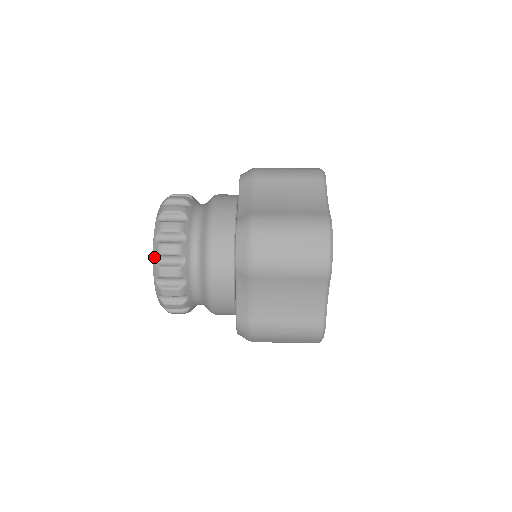
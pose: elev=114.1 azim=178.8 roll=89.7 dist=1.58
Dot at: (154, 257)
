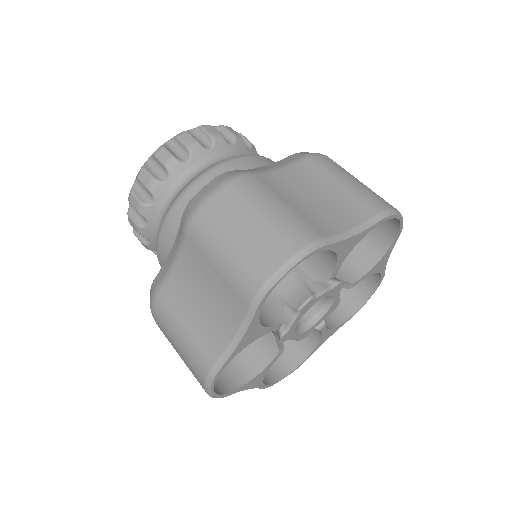
Dot at: (150, 156)
